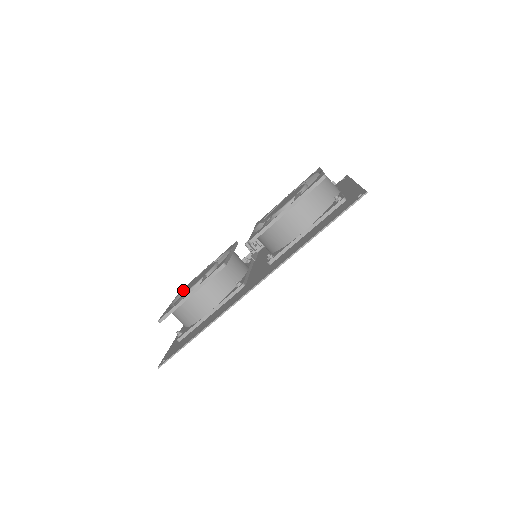
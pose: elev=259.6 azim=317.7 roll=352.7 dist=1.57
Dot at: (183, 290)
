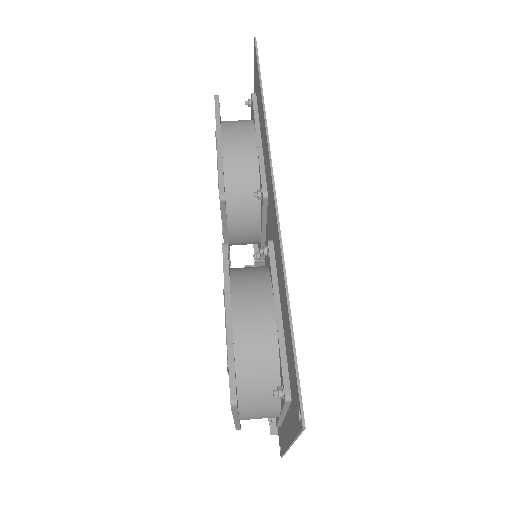
Dot at: occluded
